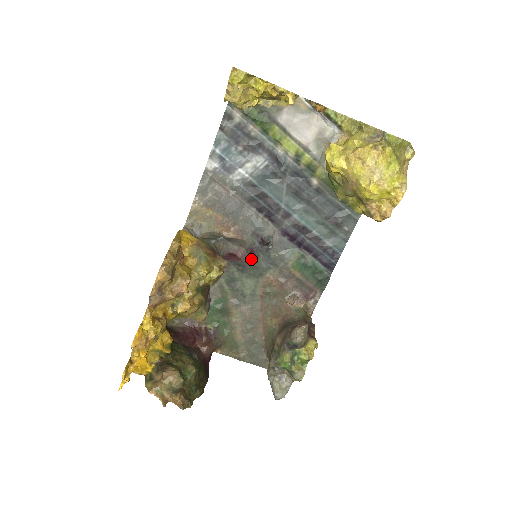
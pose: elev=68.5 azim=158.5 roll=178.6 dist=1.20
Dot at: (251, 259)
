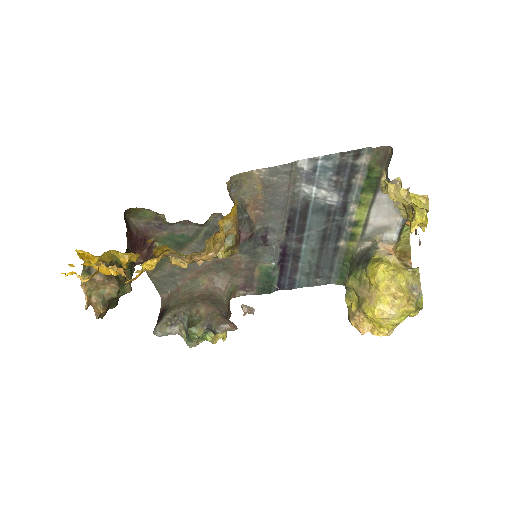
Dot at: occluded
